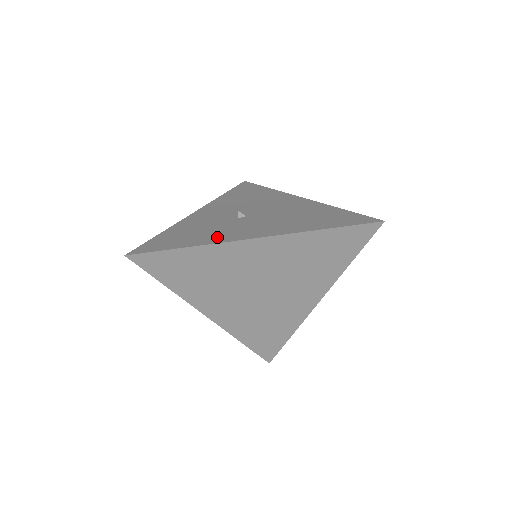
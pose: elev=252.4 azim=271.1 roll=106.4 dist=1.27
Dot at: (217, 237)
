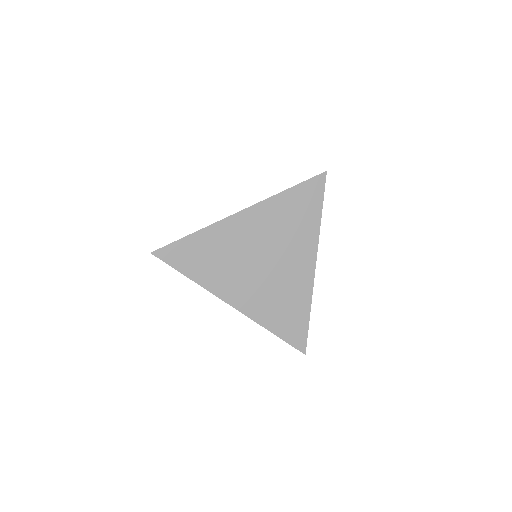
Dot at: occluded
